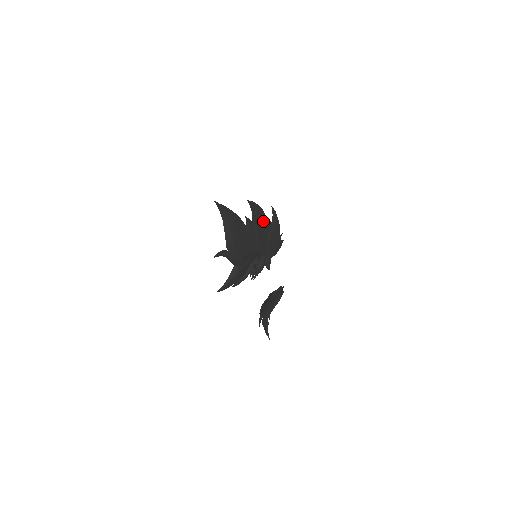
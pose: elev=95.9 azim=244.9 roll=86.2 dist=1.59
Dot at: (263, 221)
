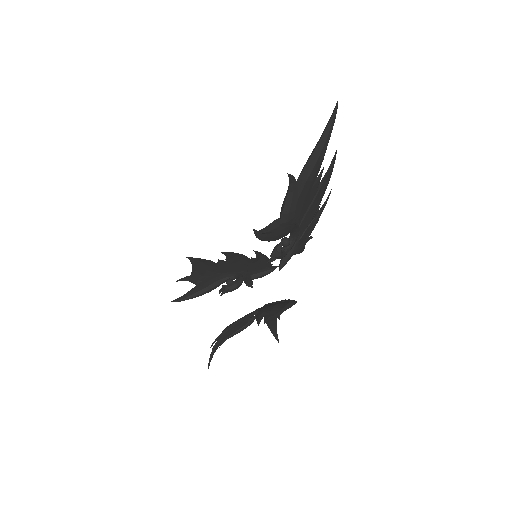
Dot at: (321, 196)
